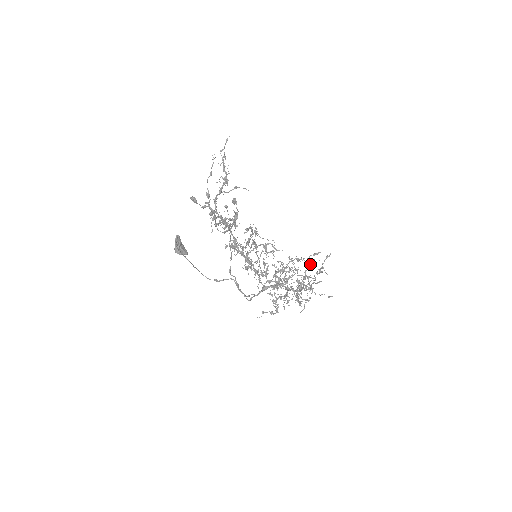
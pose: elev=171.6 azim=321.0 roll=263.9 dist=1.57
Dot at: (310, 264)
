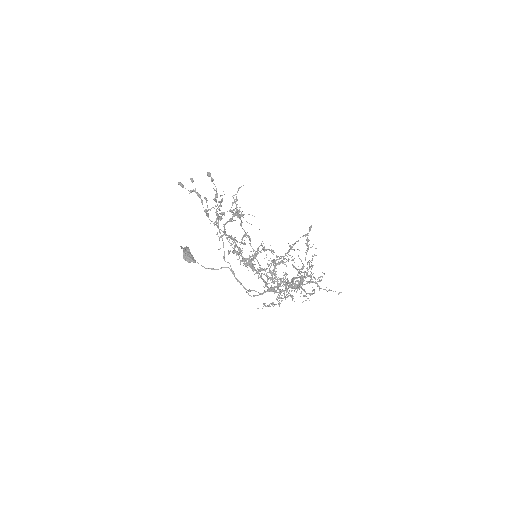
Dot at: (311, 260)
